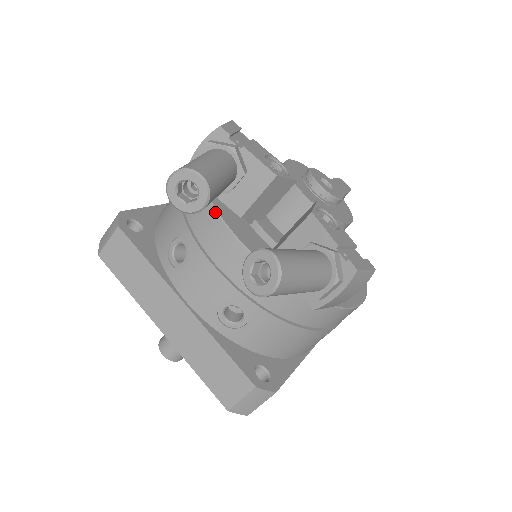
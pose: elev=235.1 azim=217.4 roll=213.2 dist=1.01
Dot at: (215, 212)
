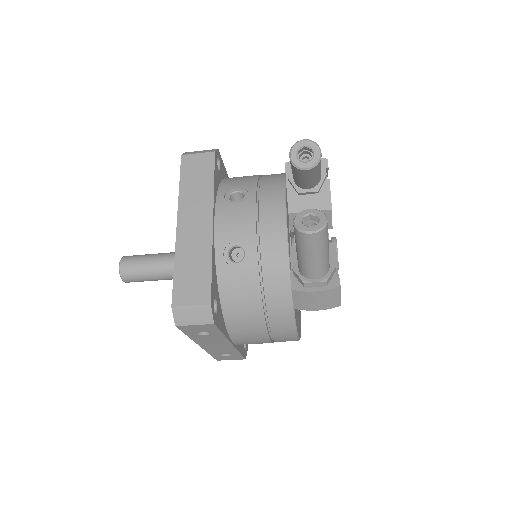
Dot at: (284, 193)
